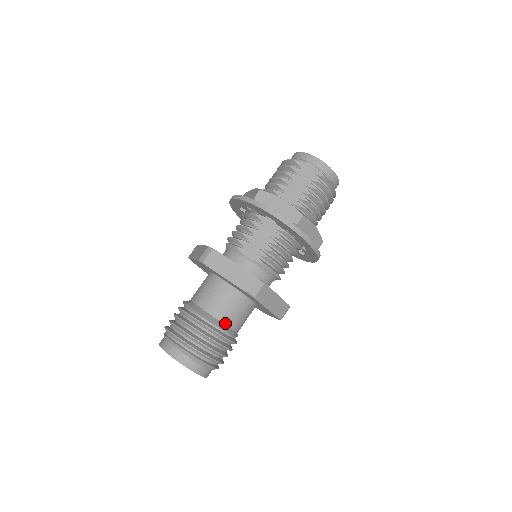
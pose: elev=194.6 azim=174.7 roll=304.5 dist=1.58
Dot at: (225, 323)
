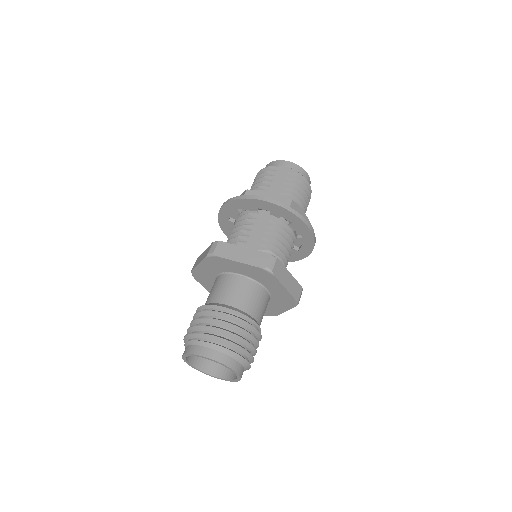
Dot at: (247, 312)
